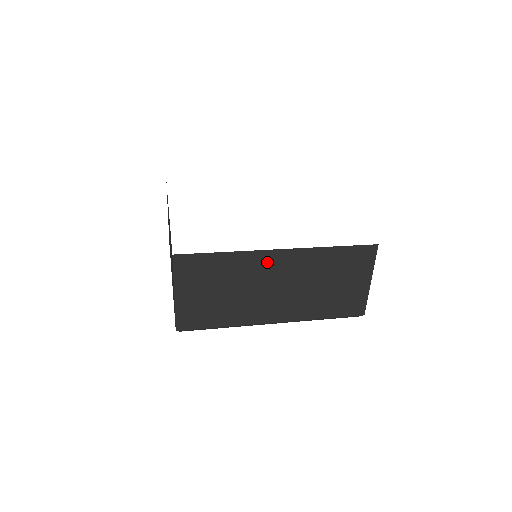
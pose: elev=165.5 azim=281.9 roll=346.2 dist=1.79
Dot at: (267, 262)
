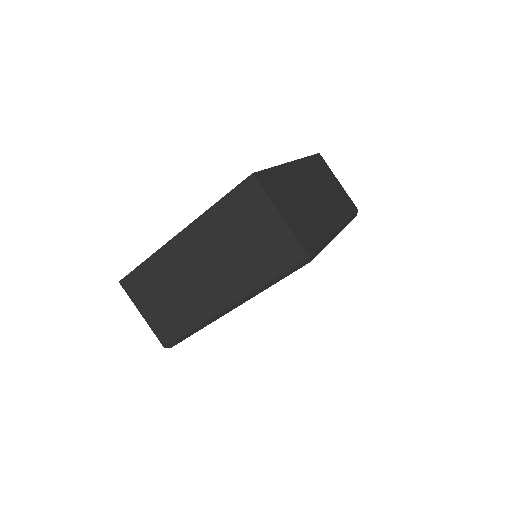
Dot at: (295, 173)
